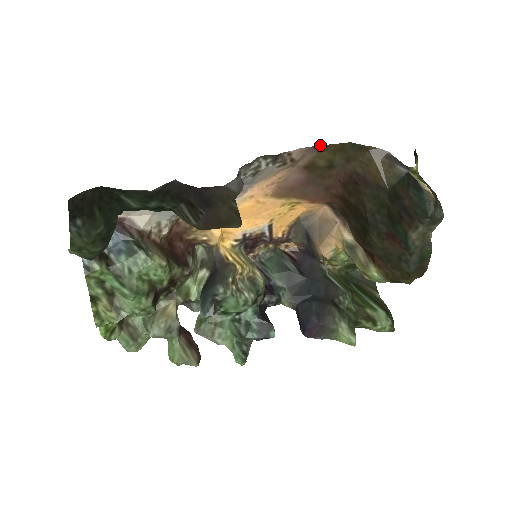
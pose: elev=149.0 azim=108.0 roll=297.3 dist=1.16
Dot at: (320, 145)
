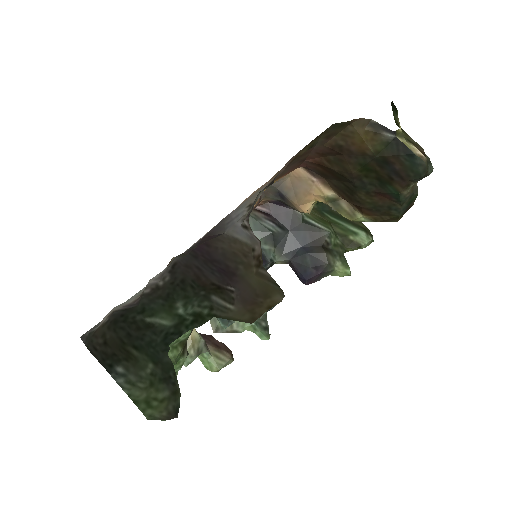
Dot at: occluded
